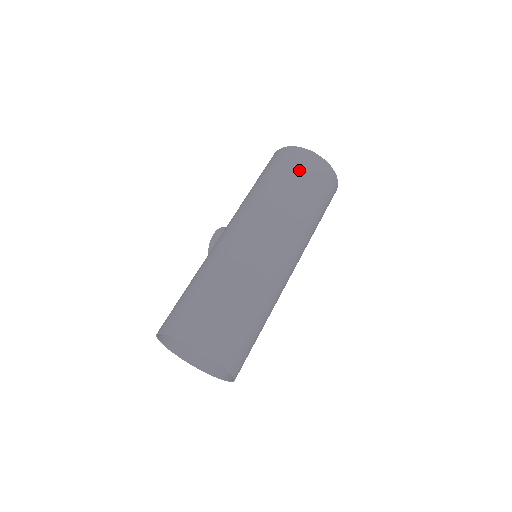
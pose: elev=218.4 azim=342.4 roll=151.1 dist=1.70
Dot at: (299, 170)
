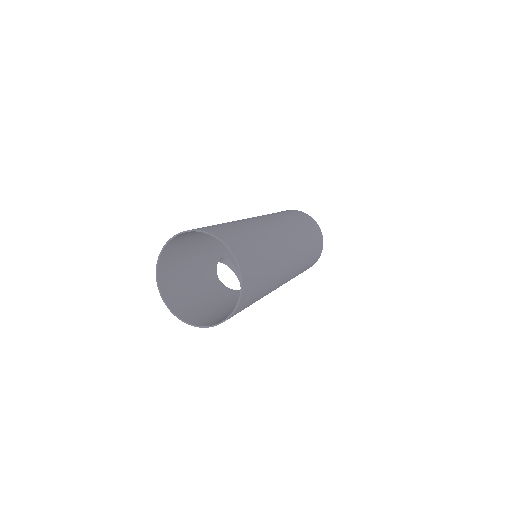
Dot at: occluded
